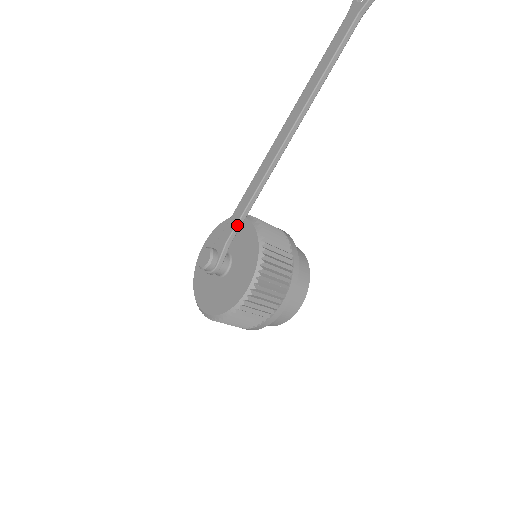
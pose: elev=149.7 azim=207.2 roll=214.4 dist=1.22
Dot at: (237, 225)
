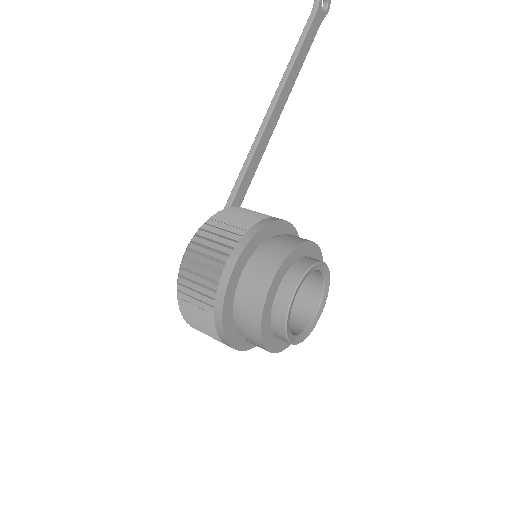
Dot at: occluded
